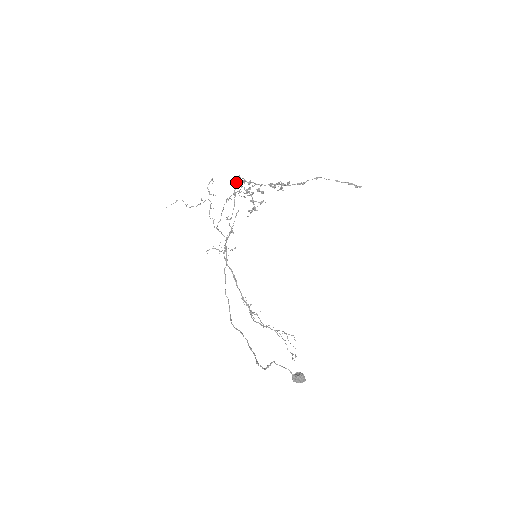
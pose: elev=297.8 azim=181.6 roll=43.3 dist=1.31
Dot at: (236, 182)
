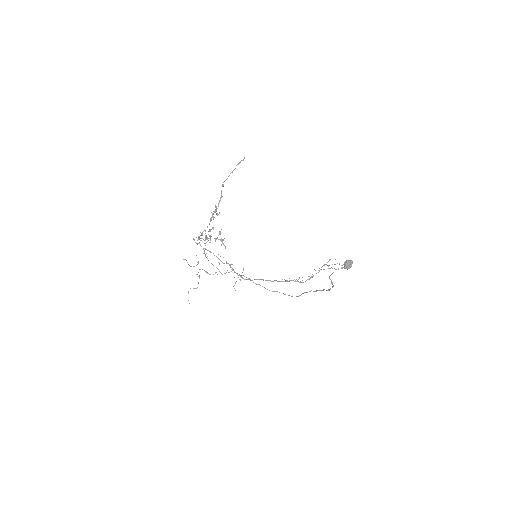
Dot at: occluded
